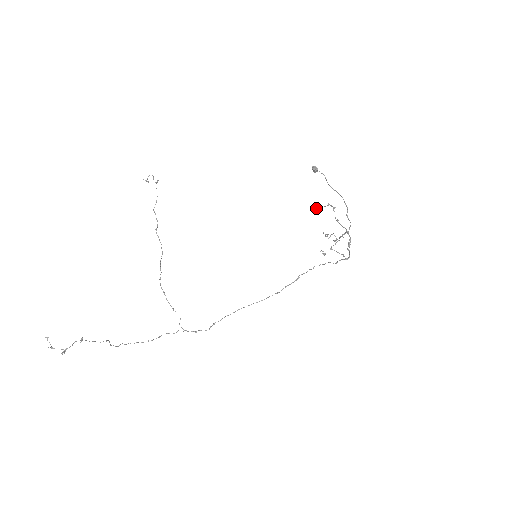
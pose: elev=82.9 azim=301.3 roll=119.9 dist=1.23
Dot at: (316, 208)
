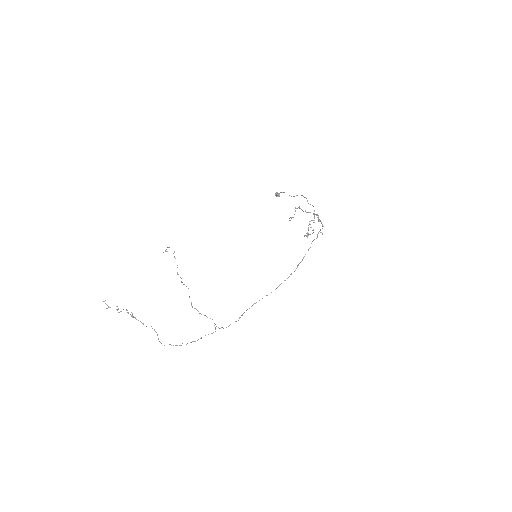
Dot at: occluded
